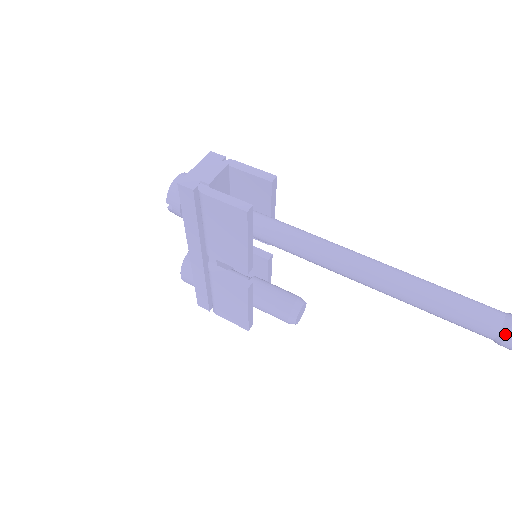
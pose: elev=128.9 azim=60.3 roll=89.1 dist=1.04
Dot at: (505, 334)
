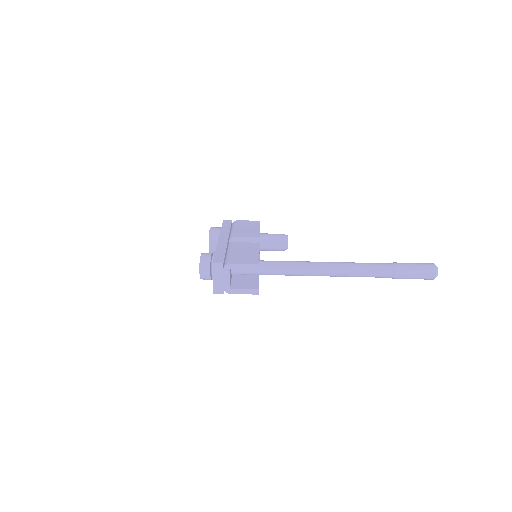
Dot at: occluded
